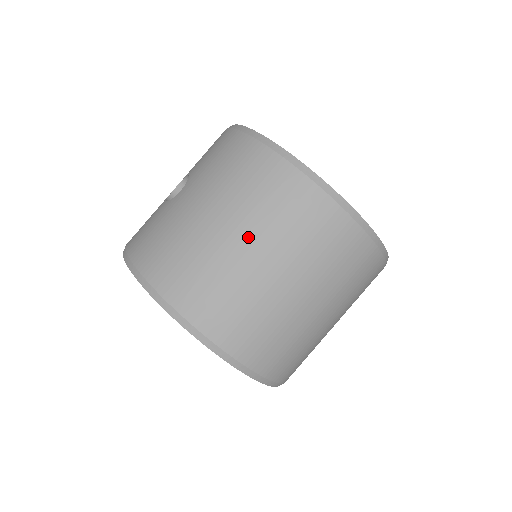
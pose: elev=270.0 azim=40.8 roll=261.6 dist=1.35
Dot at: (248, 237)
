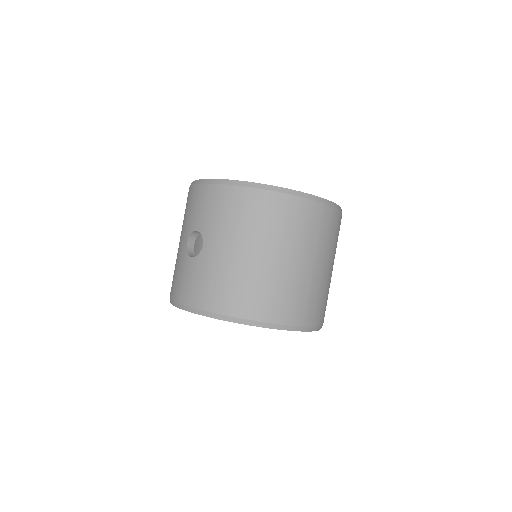
Dot at: (278, 252)
